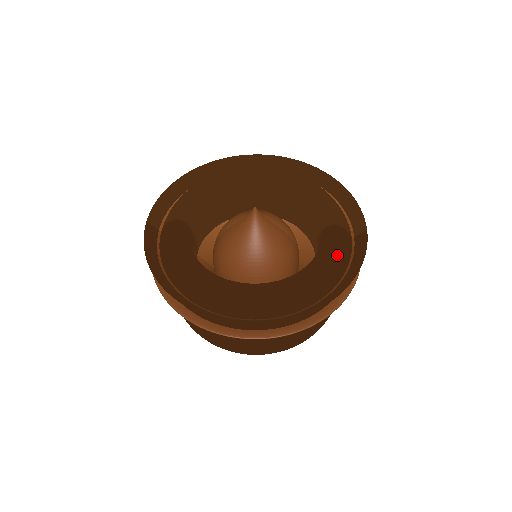
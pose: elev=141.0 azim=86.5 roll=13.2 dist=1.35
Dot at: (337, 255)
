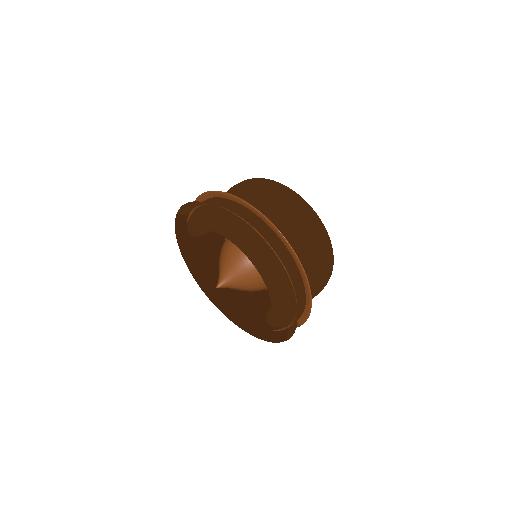
Dot at: (261, 329)
